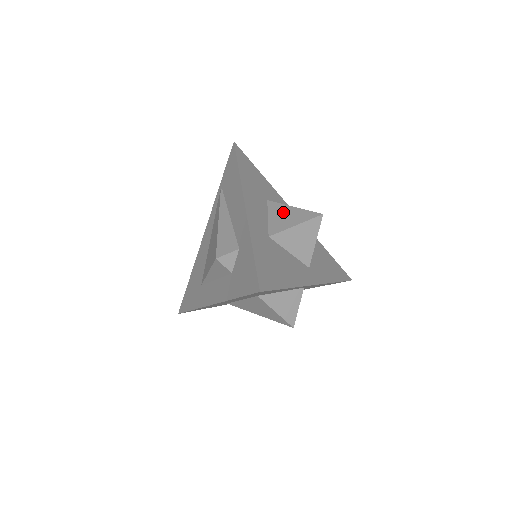
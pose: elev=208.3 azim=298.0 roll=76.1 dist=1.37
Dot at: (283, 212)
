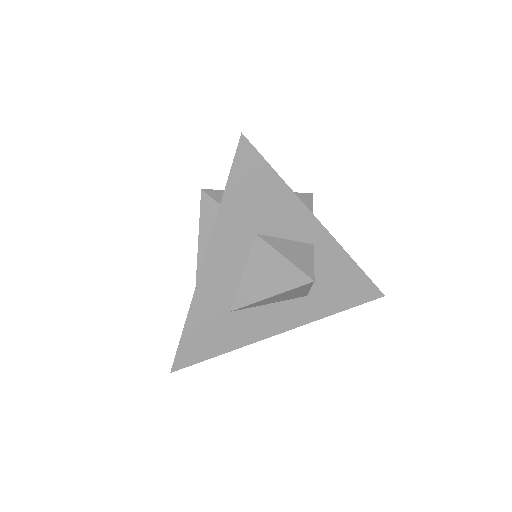
Dot at: occluded
